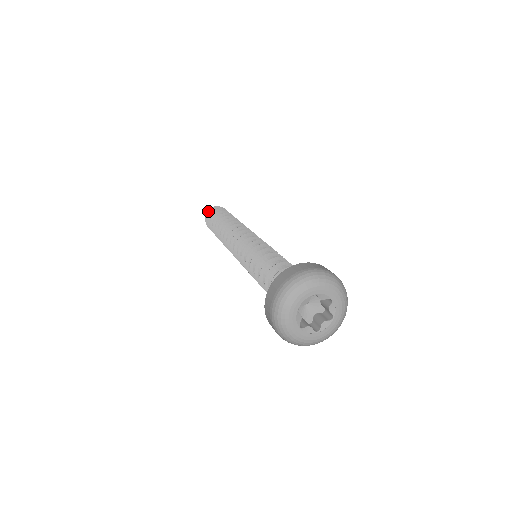
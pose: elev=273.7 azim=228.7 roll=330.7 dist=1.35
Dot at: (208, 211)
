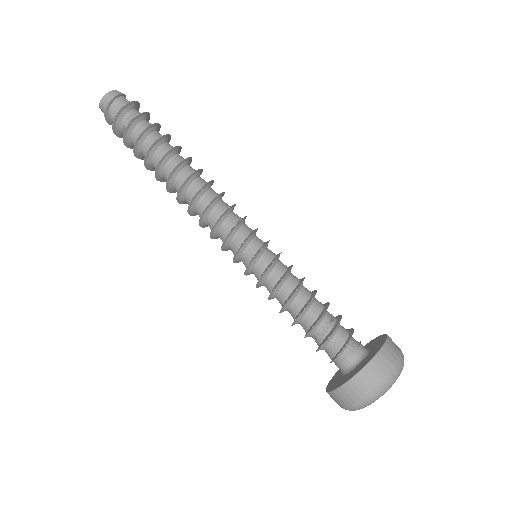
Dot at: (114, 119)
